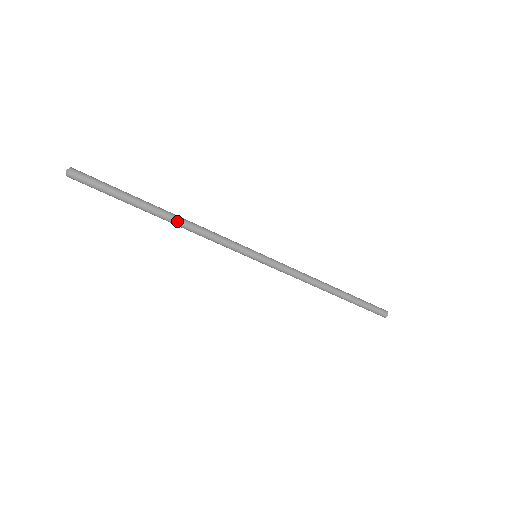
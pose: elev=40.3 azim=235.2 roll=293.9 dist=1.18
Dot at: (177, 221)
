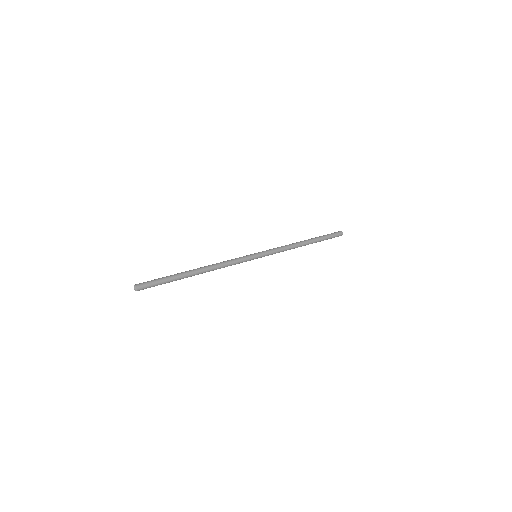
Dot at: occluded
